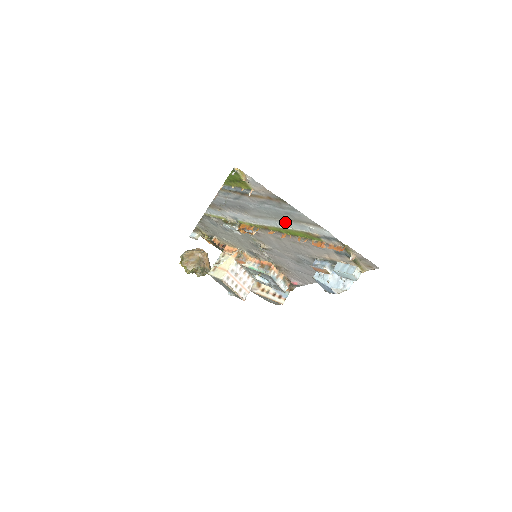
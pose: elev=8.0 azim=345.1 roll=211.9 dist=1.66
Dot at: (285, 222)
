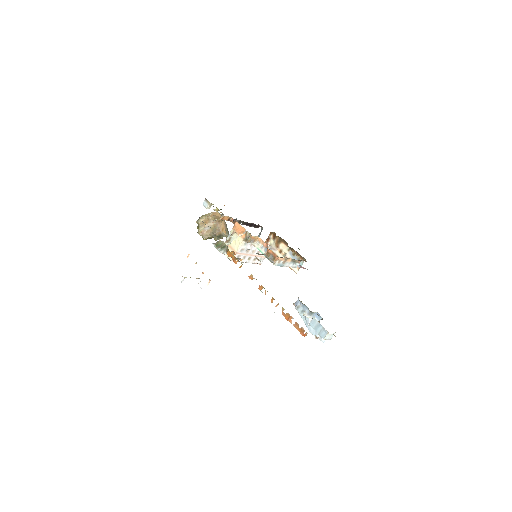
Dot at: occluded
